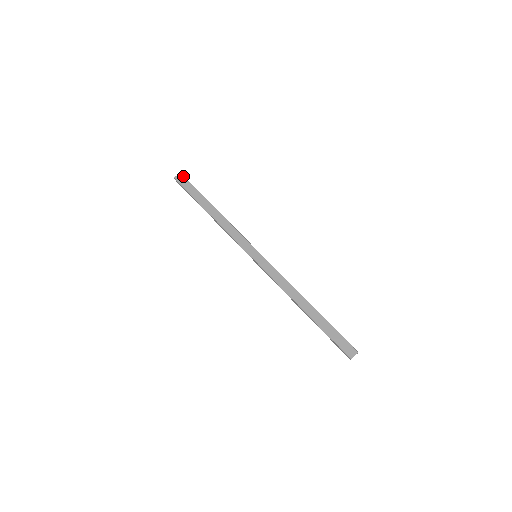
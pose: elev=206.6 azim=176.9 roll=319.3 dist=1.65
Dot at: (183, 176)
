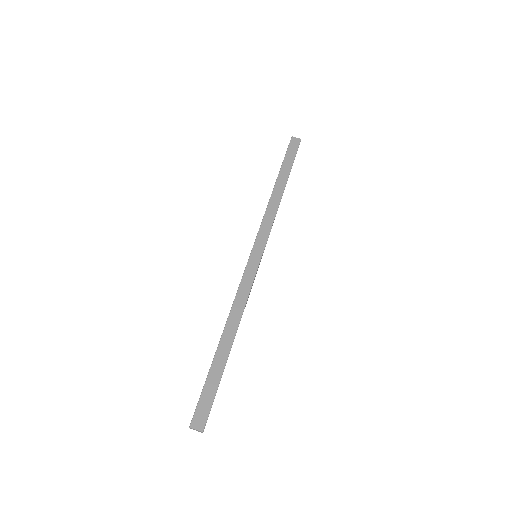
Dot at: (299, 143)
